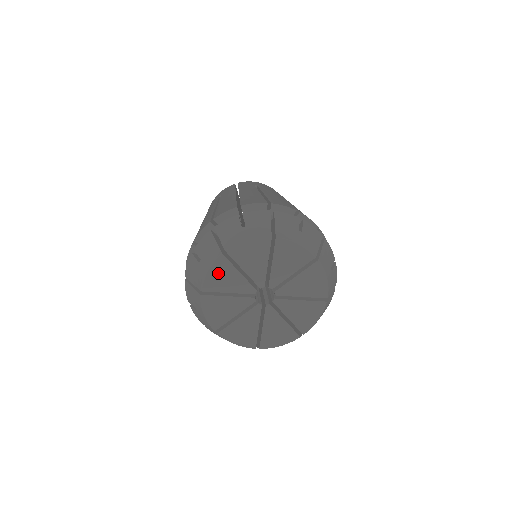
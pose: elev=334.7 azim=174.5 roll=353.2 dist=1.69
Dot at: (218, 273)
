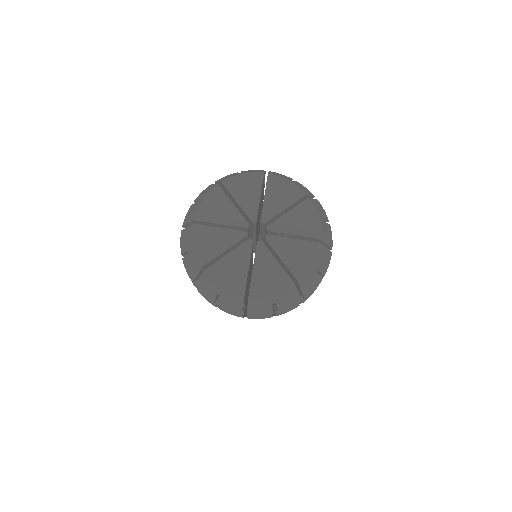
Dot at: (203, 241)
